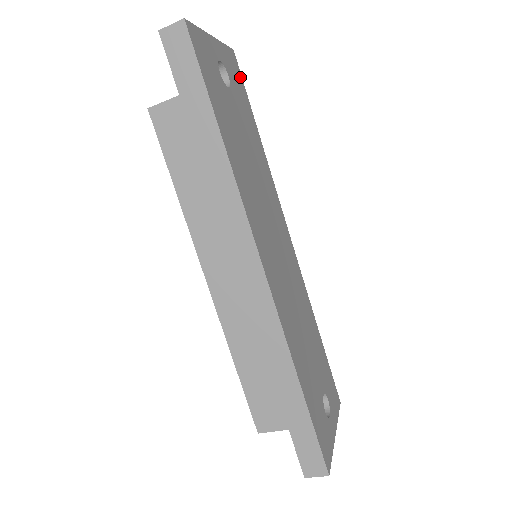
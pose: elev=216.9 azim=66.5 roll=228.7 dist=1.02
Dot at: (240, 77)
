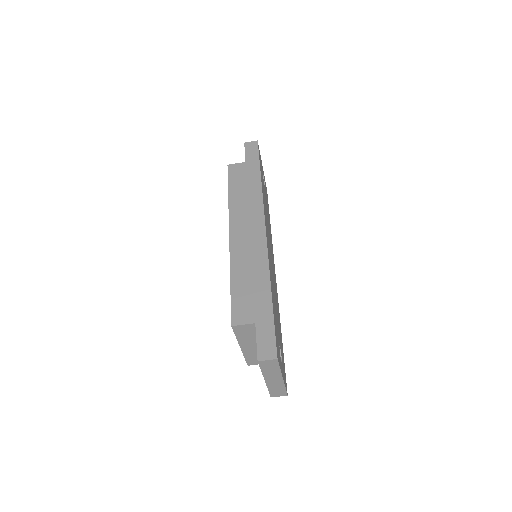
Dot at: occluded
